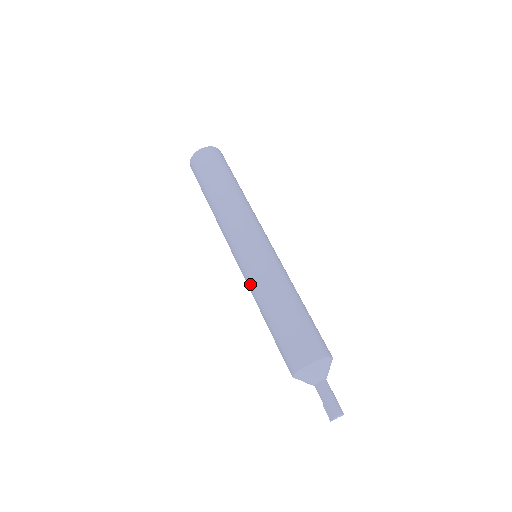
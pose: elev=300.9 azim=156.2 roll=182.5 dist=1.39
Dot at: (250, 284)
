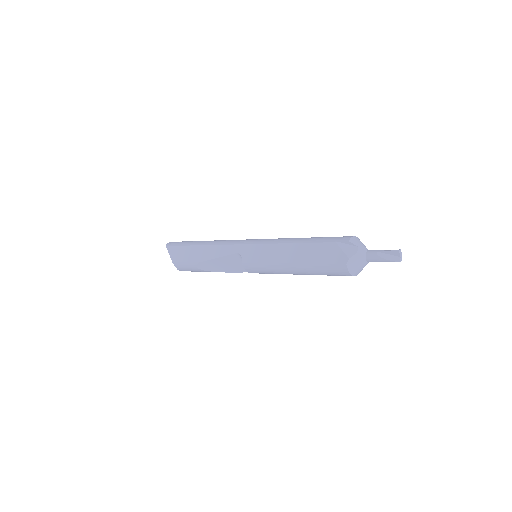
Dot at: (272, 239)
